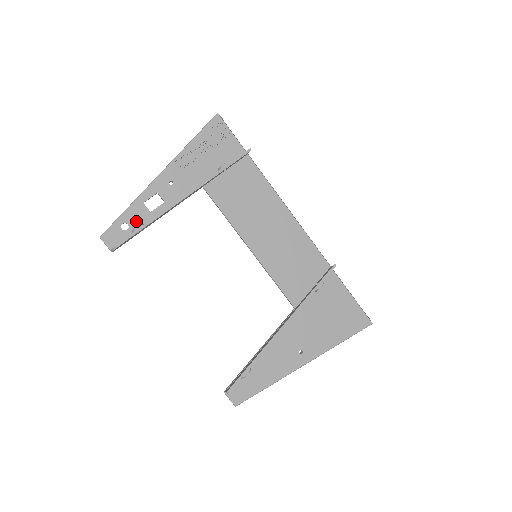
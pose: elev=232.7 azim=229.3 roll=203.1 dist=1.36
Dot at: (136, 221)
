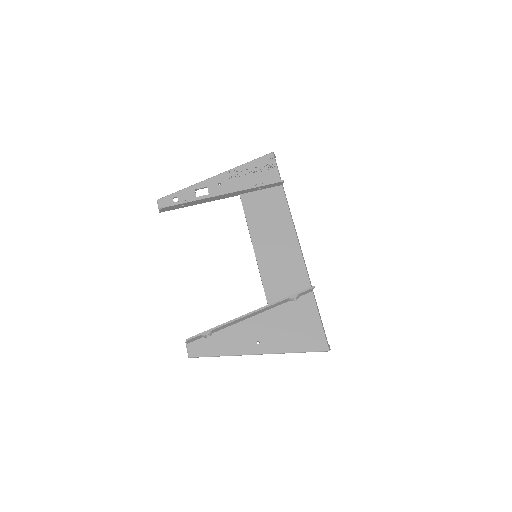
Dot at: (184, 199)
